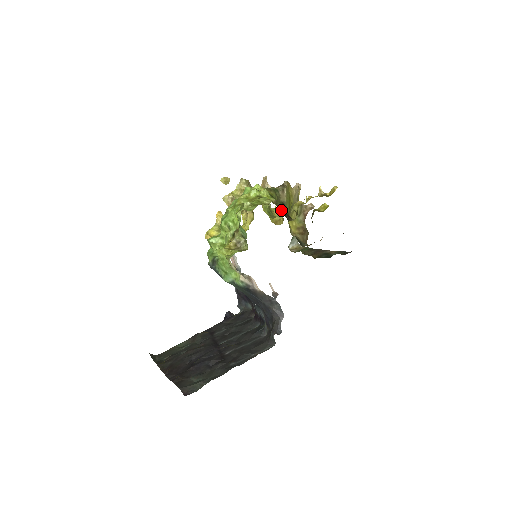
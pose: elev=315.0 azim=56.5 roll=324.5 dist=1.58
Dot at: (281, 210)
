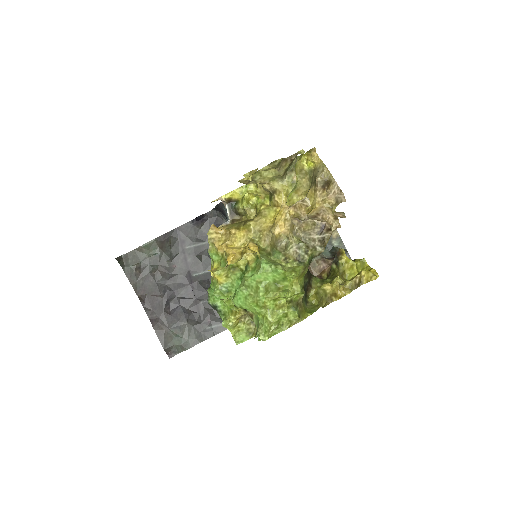
Dot at: (305, 281)
